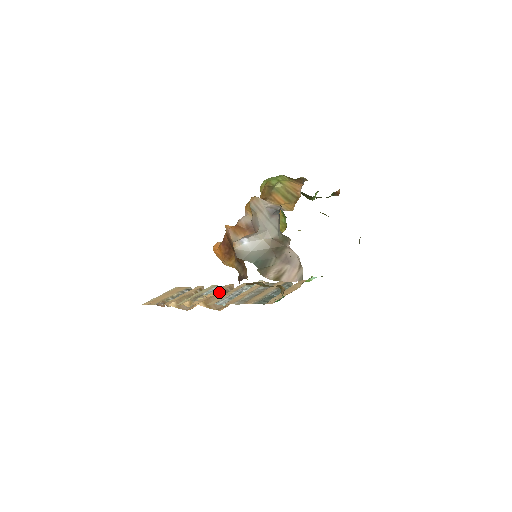
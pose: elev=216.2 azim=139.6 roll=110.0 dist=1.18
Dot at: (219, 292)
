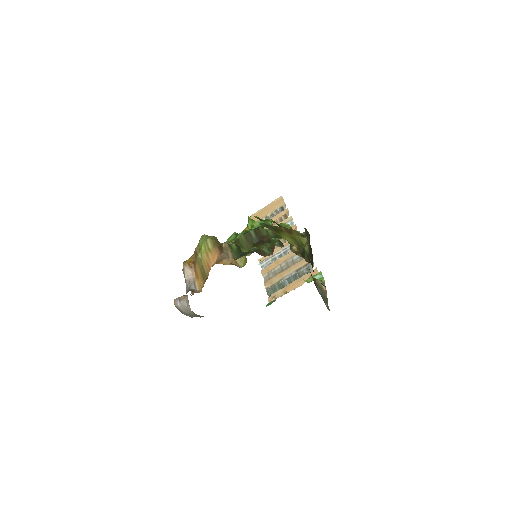
Dot at: occluded
